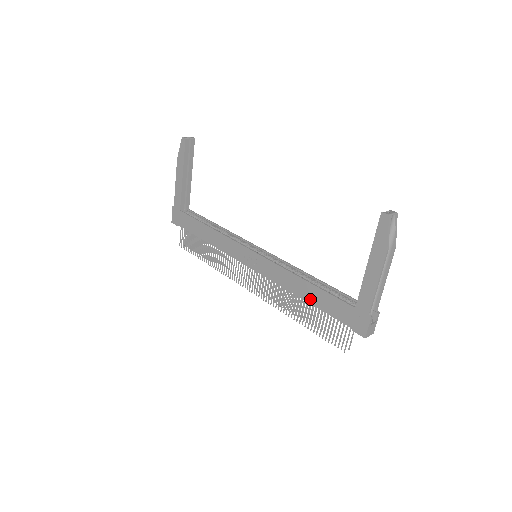
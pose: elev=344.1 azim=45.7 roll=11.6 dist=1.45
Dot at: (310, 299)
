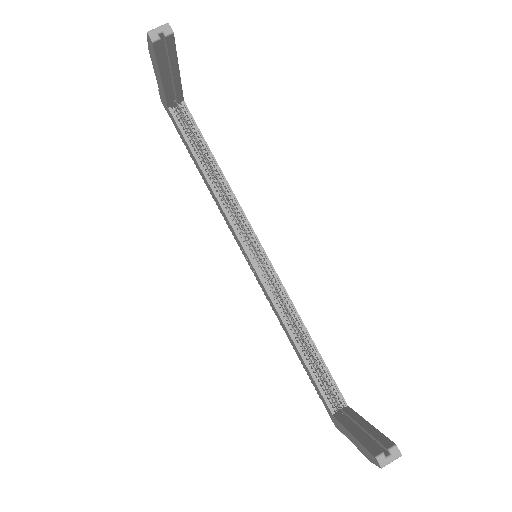
Dot at: (298, 356)
